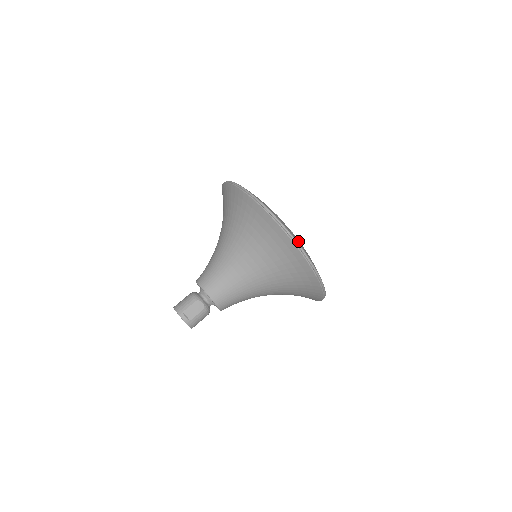
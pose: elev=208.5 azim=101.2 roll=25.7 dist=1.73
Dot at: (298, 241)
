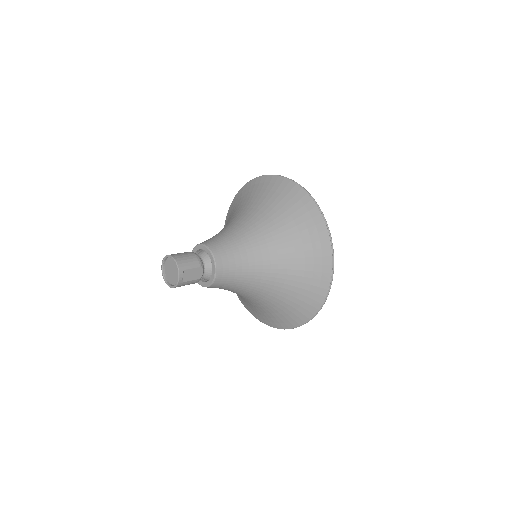
Dot at: occluded
